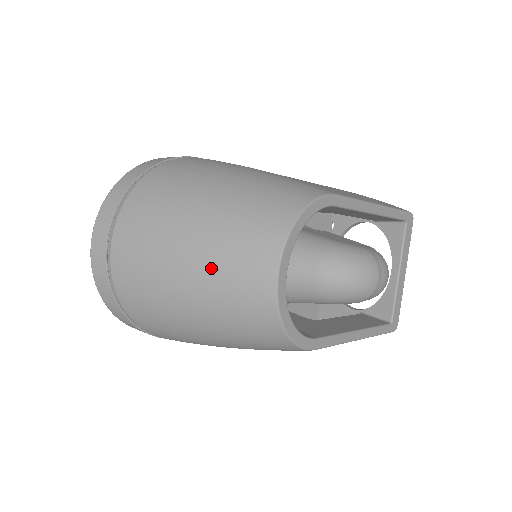
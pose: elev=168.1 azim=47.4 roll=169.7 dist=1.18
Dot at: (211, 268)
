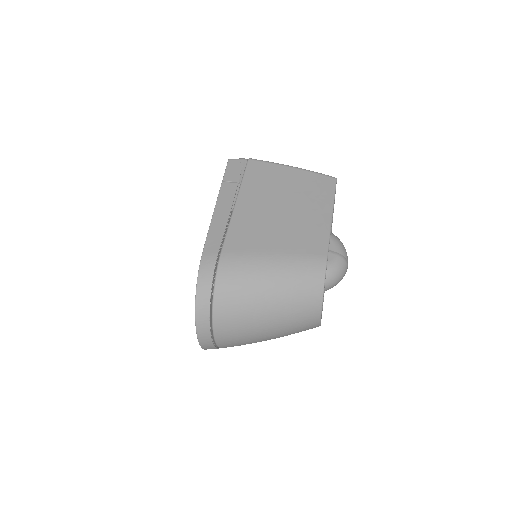
Dot at: (285, 331)
